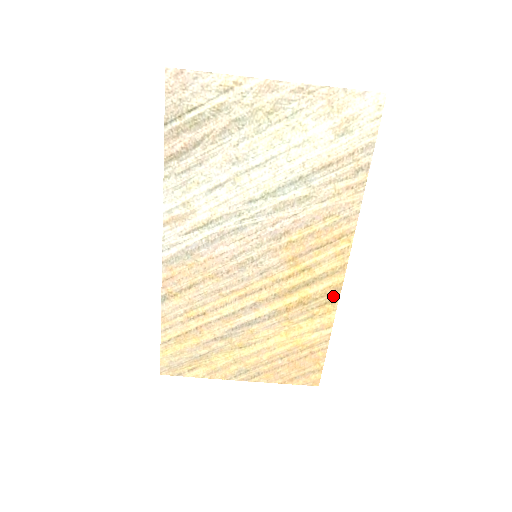
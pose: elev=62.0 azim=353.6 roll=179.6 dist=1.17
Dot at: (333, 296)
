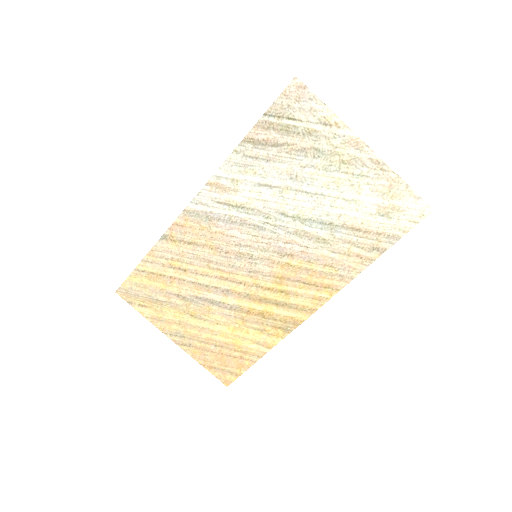
Dot at: (289, 326)
